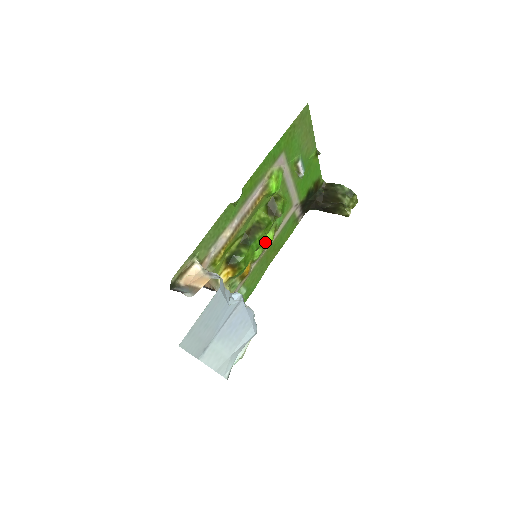
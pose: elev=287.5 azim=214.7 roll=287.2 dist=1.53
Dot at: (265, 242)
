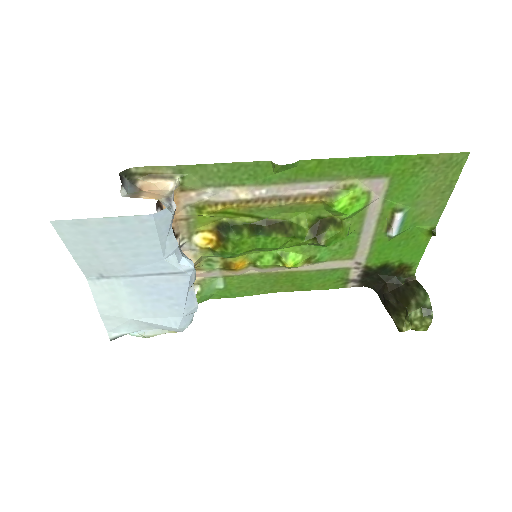
Dot at: (284, 258)
